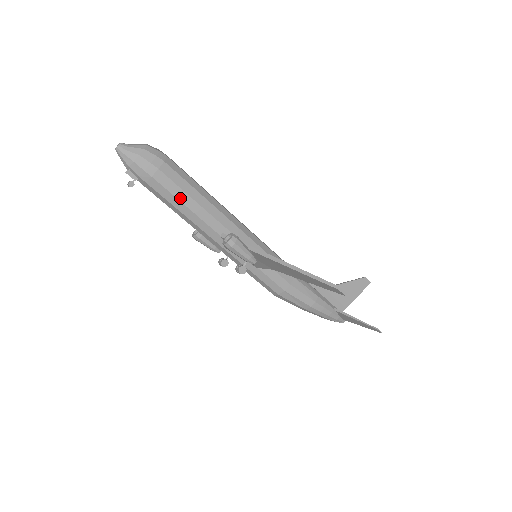
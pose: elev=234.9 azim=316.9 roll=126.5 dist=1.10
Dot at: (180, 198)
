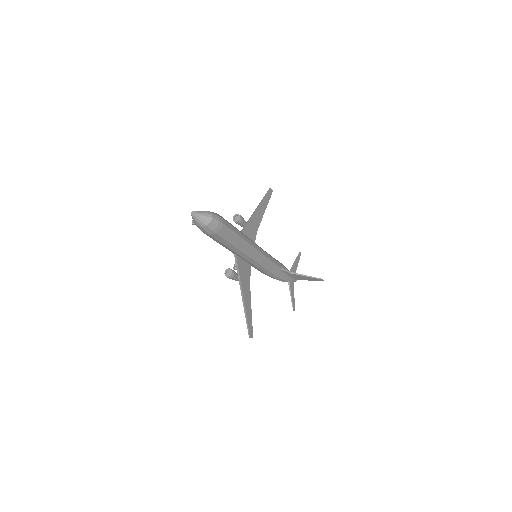
Dot at: (218, 242)
